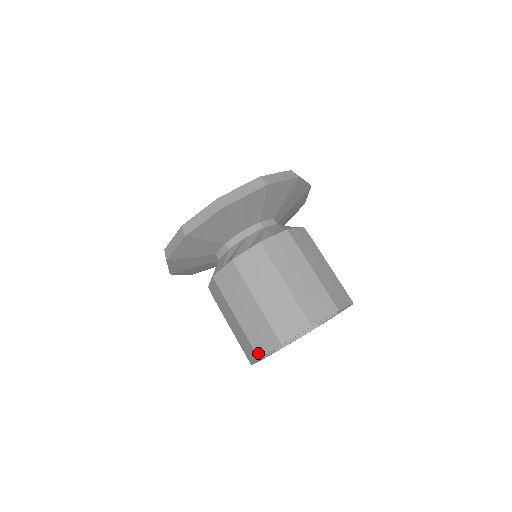
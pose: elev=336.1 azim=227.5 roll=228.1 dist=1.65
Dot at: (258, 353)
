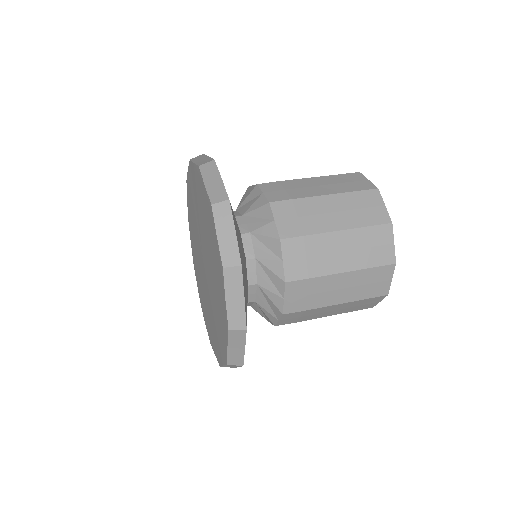
Dot at: occluded
